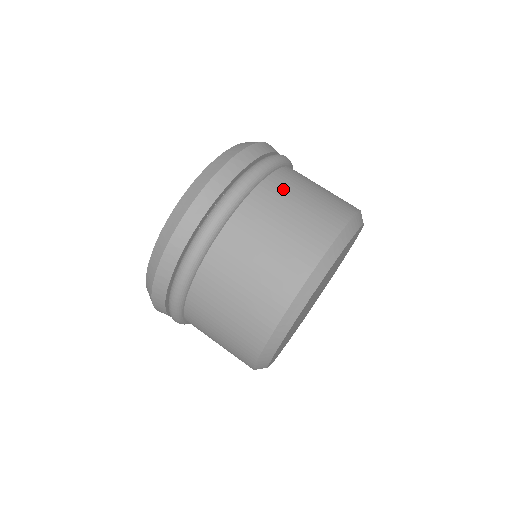
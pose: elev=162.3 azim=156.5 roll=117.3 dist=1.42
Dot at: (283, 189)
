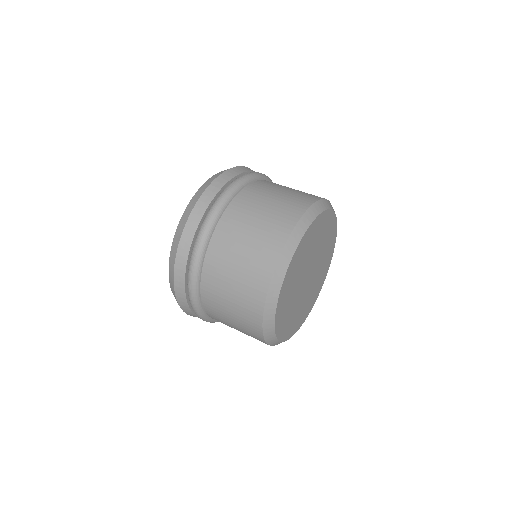
Dot at: (271, 185)
